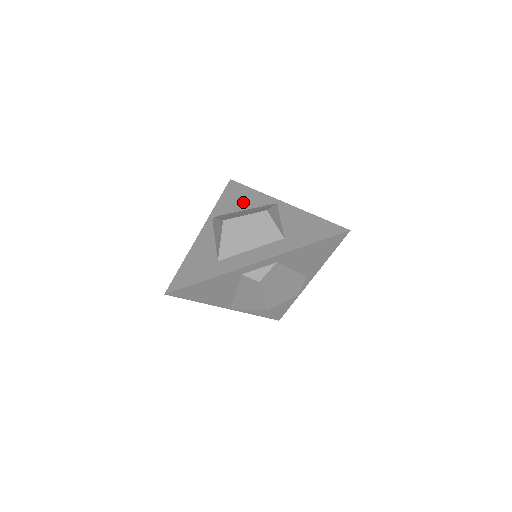
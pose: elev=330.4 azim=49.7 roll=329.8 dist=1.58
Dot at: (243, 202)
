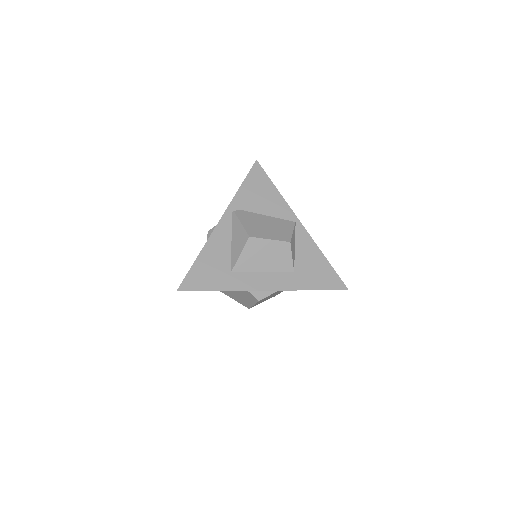
Dot at: (265, 203)
